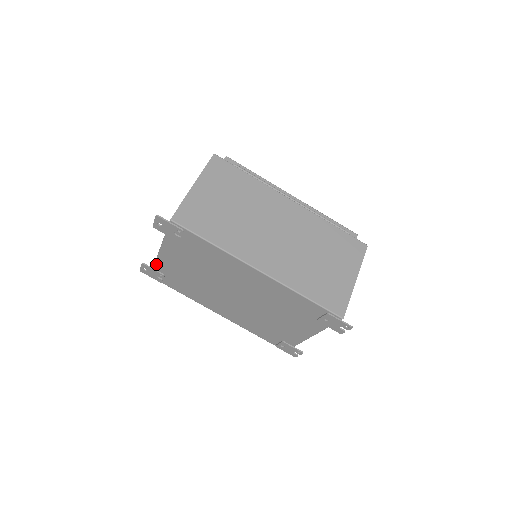
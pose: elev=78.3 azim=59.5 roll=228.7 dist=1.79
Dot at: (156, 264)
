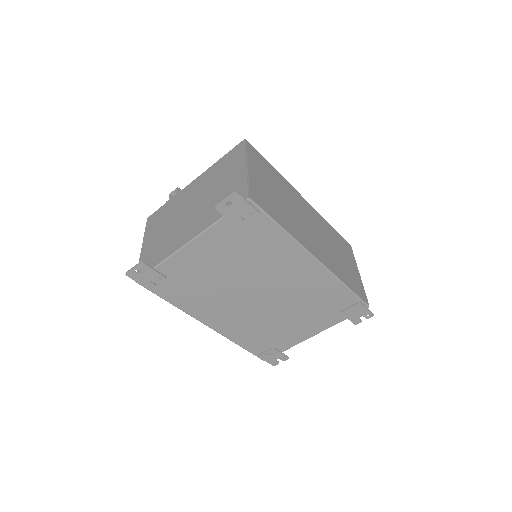
Dot at: (165, 262)
